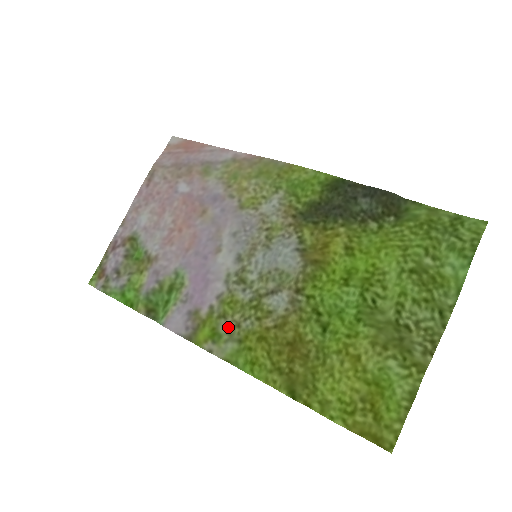
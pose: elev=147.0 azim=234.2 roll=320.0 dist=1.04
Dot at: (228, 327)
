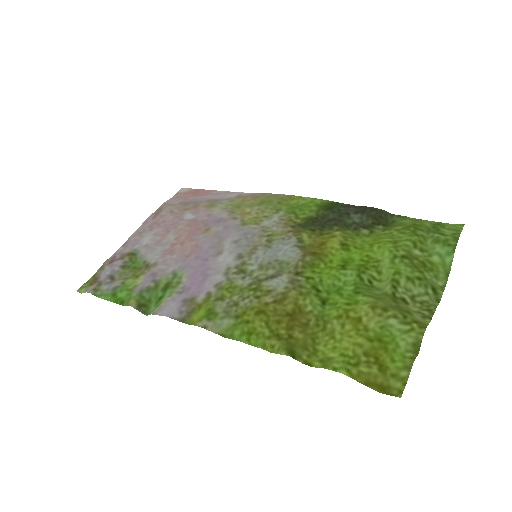
Dot at: (225, 307)
